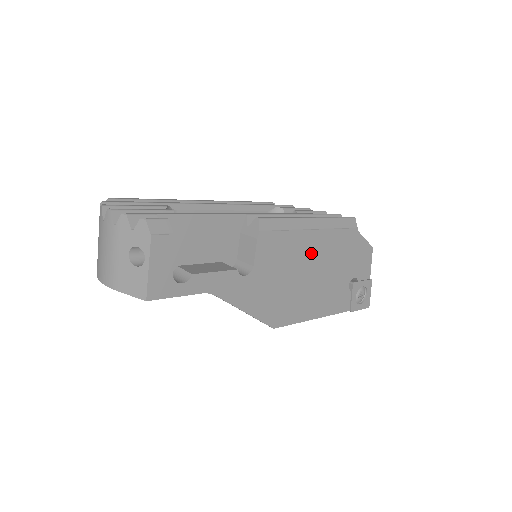
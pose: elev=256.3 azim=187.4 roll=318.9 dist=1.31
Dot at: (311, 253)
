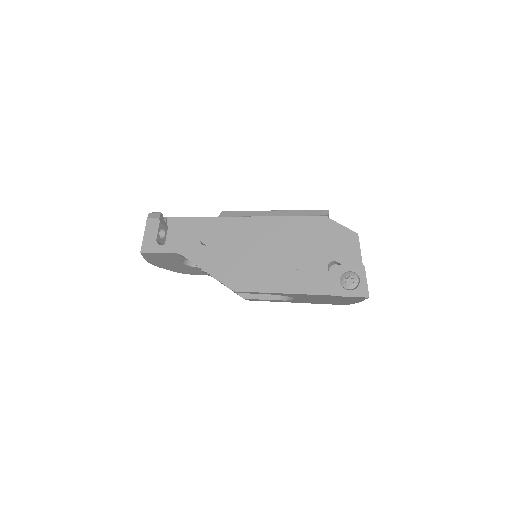
Dot at: (270, 234)
